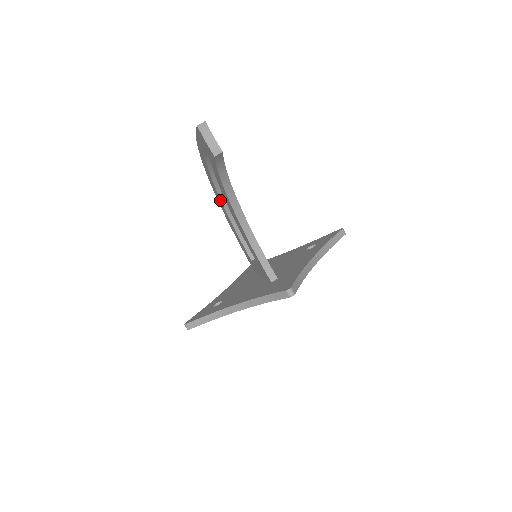
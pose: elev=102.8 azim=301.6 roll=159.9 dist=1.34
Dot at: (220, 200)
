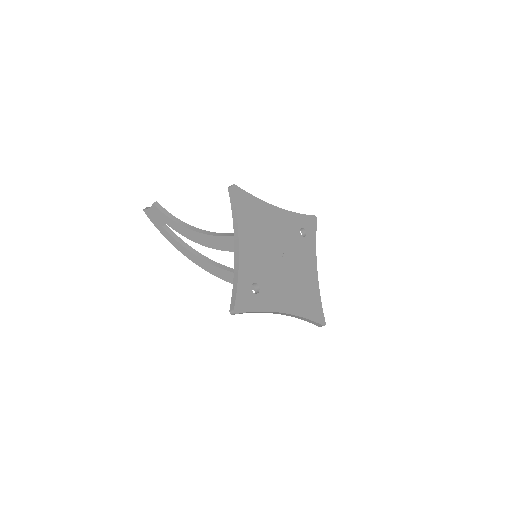
Dot at: (217, 268)
